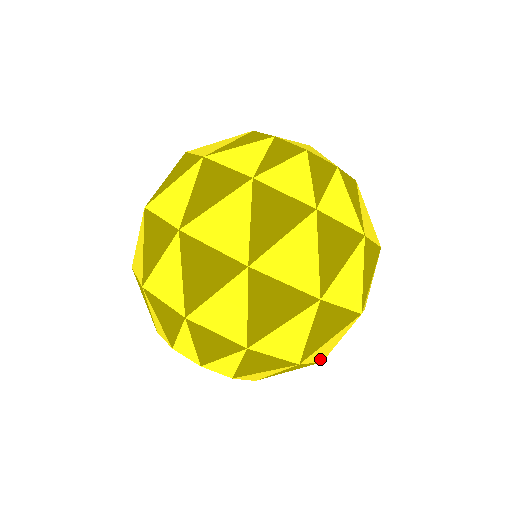
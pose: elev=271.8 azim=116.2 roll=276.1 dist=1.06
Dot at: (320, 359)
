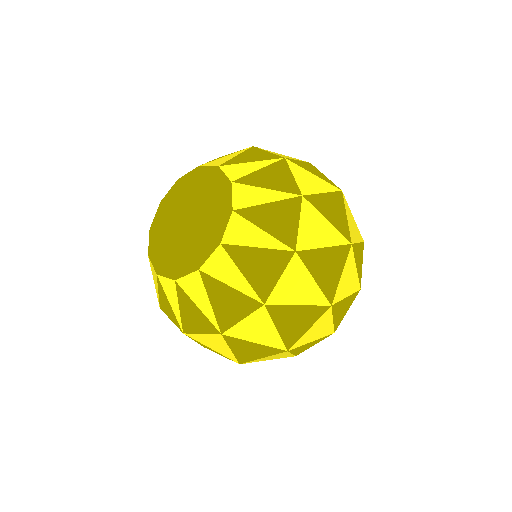
Dot at: (301, 239)
